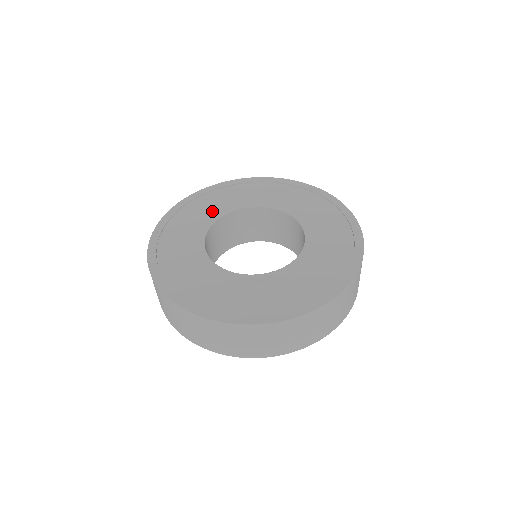
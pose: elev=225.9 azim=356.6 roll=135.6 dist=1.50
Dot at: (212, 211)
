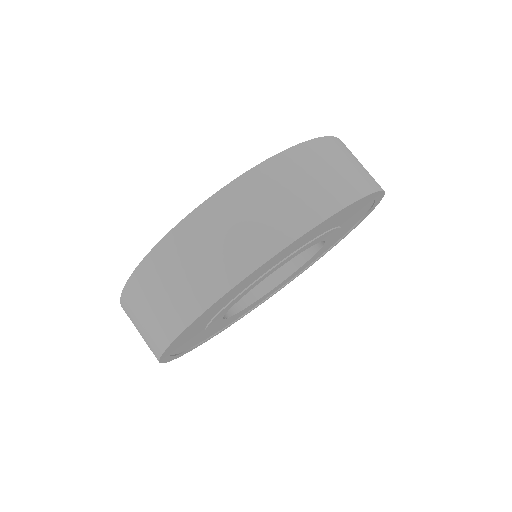
Dot at: occluded
